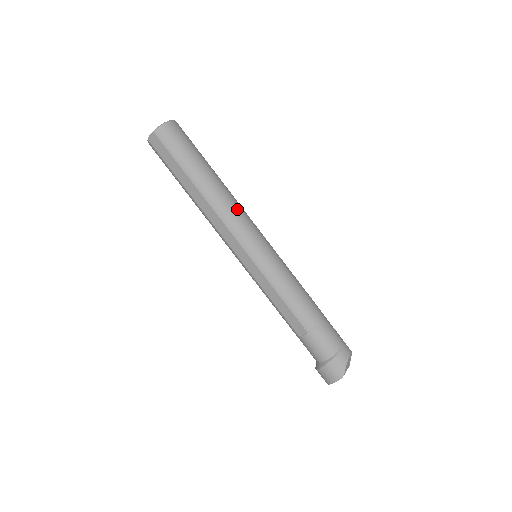
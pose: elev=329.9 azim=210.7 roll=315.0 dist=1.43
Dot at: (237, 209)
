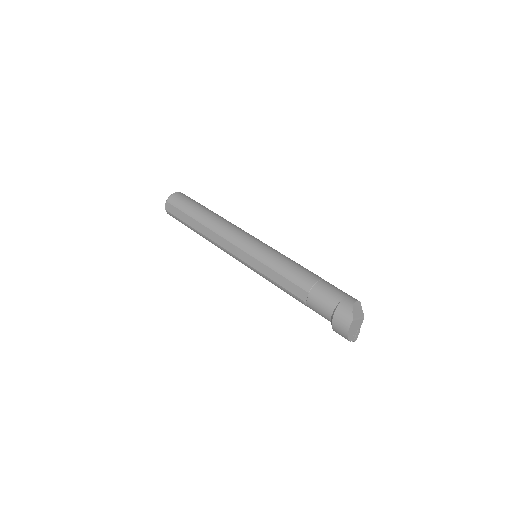
Dot at: (231, 225)
